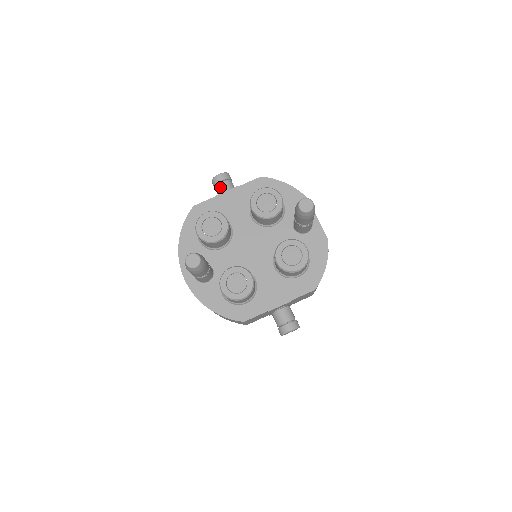
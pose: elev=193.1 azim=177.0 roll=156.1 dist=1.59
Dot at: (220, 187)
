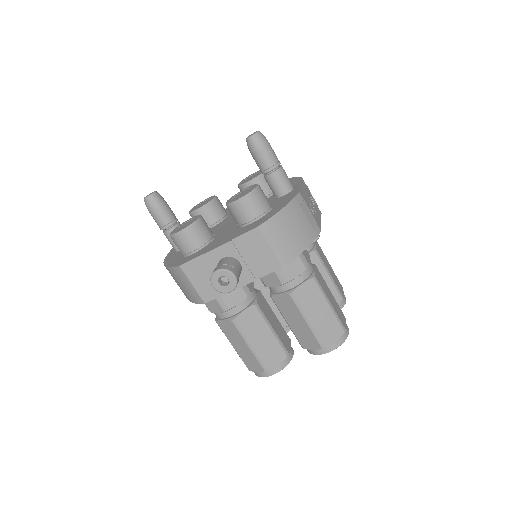
Dot at: occluded
